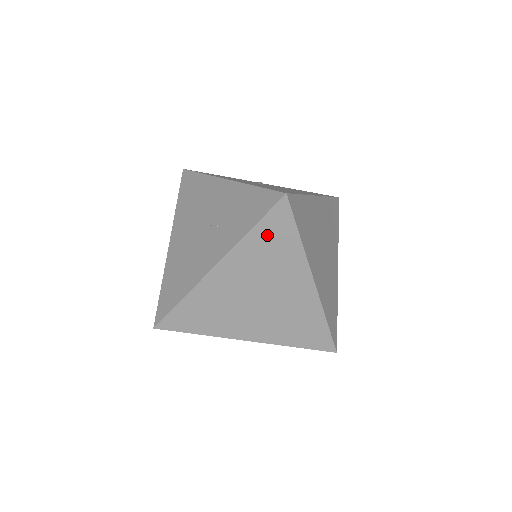
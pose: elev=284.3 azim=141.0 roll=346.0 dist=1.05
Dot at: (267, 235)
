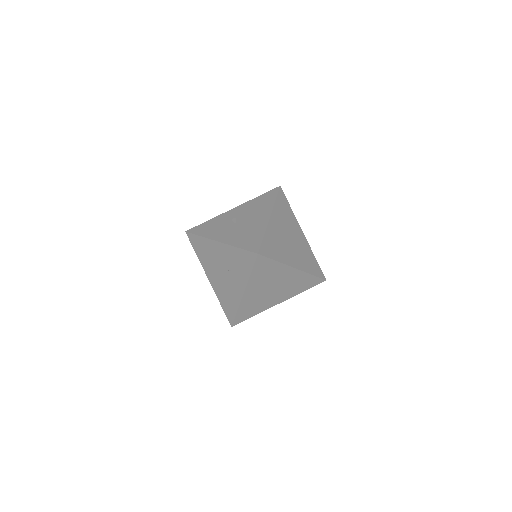
Dot at: (260, 270)
